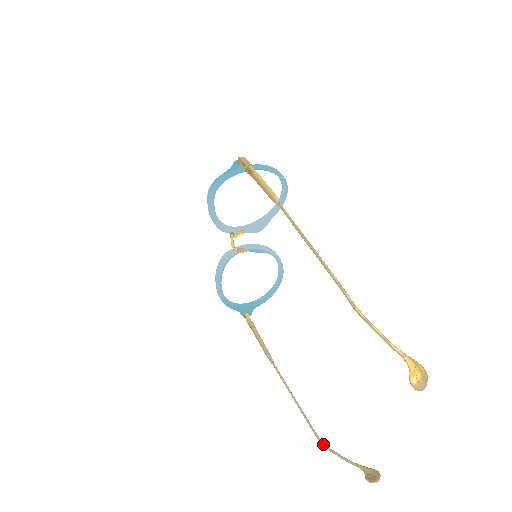
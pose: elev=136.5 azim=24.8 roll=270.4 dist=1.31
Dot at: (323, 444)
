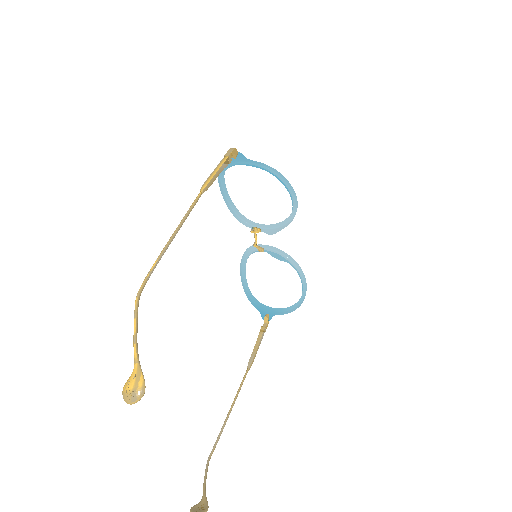
Dot at: (208, 458)
